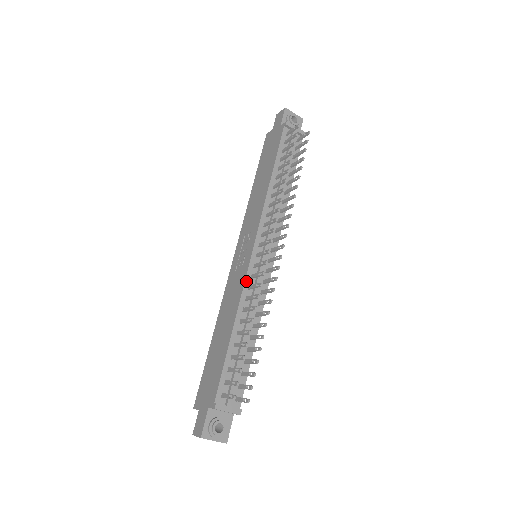
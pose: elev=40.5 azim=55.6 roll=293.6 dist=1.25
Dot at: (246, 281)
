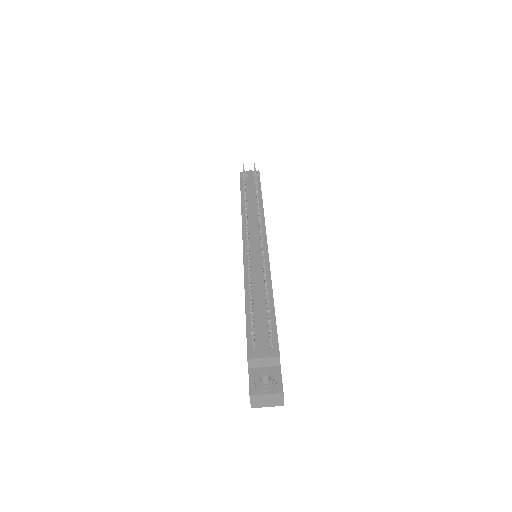
Dot at: (245, 266)
